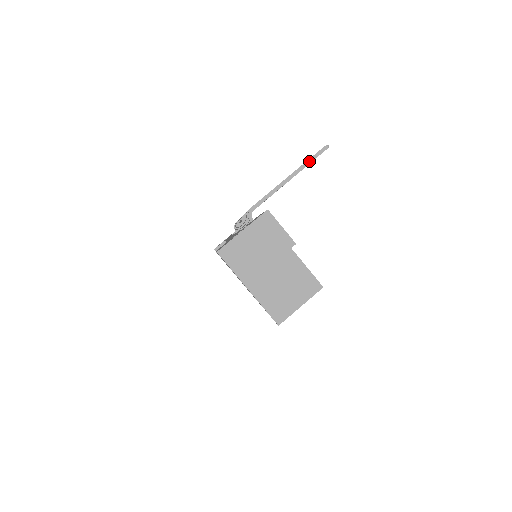
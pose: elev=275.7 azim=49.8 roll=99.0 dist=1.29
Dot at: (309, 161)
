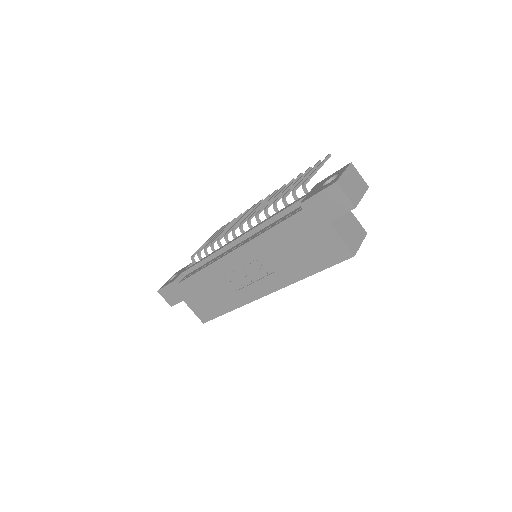
Dot at: (325, 161)
